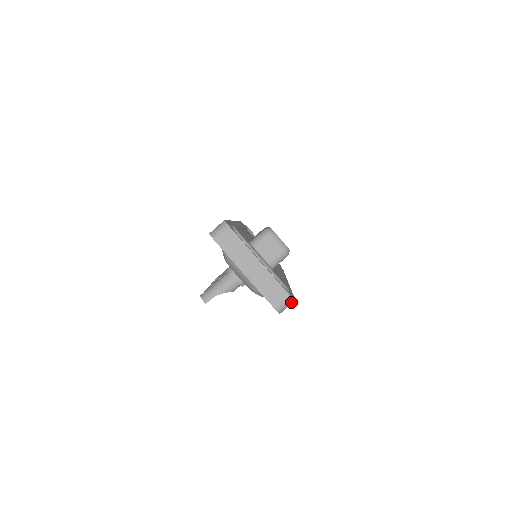
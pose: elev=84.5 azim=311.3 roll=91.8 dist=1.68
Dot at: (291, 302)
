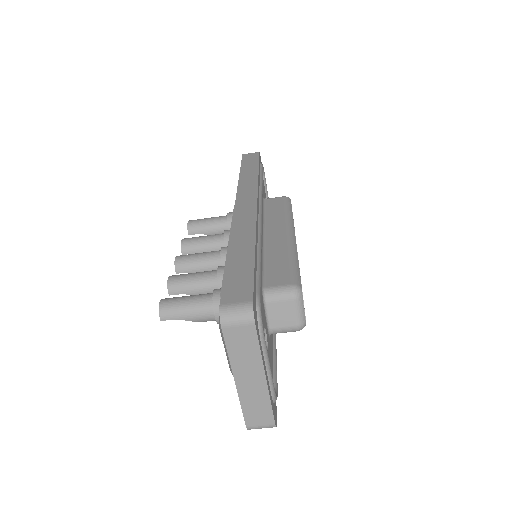
Dot at: (271, 427)
